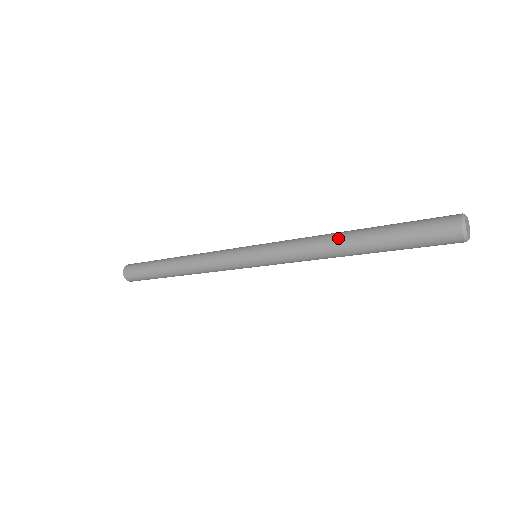
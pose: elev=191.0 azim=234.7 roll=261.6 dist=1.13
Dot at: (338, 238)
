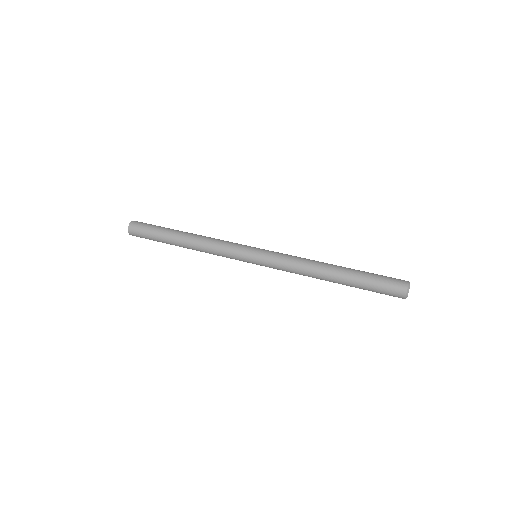
Dot at: (324, 275)
